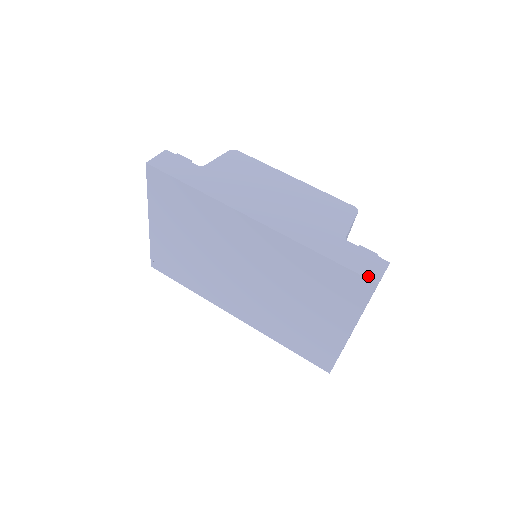
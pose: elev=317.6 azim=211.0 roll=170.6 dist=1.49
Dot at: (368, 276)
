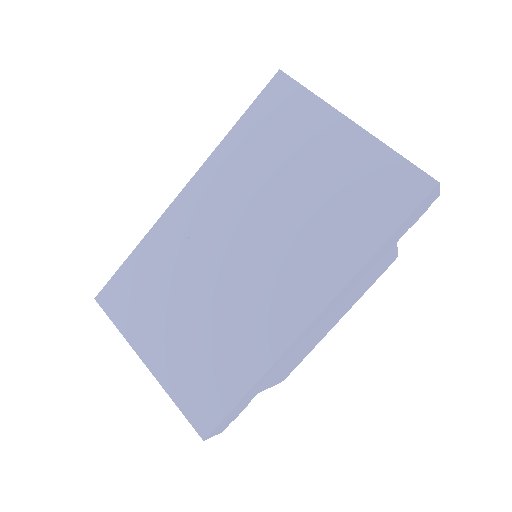
Dot at: (272, 82)
